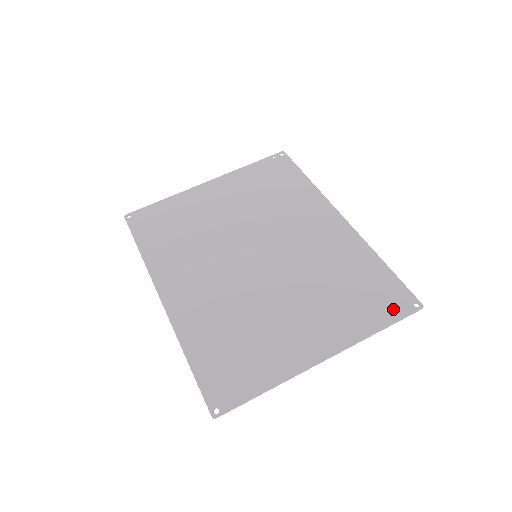
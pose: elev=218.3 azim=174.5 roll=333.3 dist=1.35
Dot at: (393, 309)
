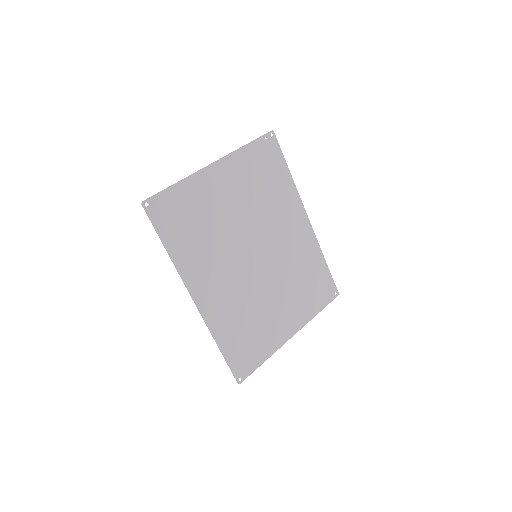
Dot at: (326, 297)
